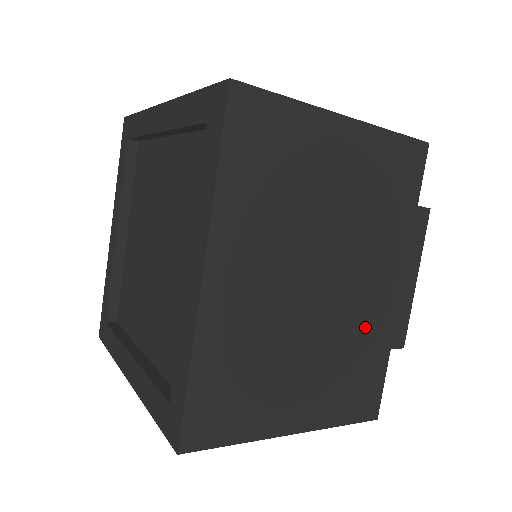
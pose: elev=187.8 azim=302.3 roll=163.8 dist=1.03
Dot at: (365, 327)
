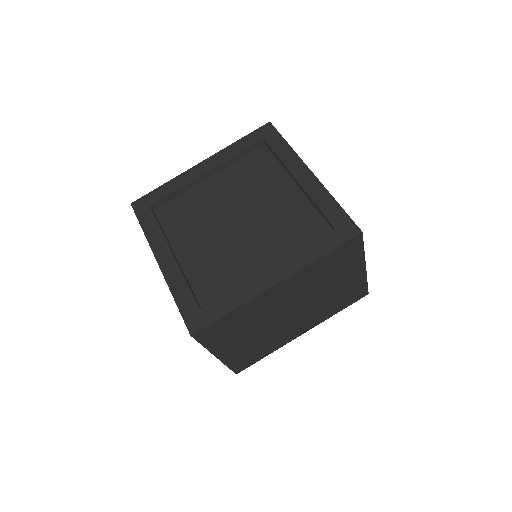
Dot at: (278, 339)
